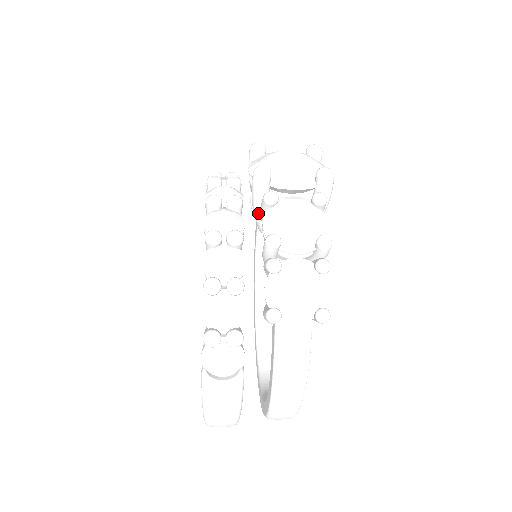
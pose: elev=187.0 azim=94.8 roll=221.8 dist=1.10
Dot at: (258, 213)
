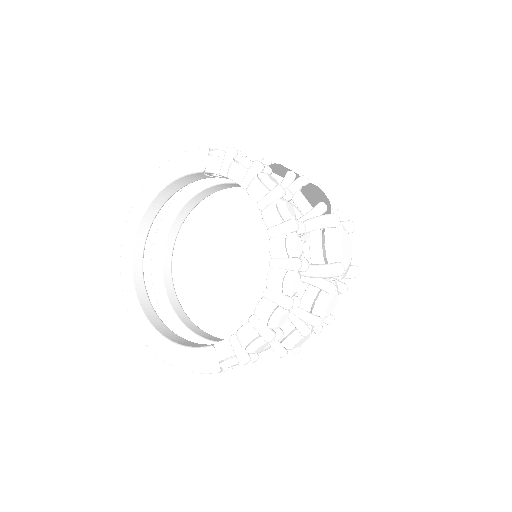
Dot at: (308, 276)
